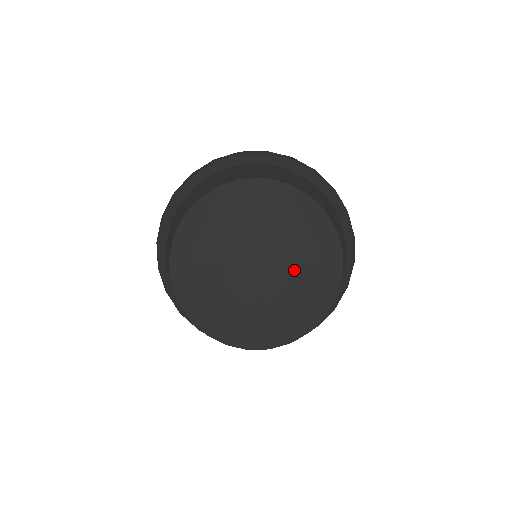
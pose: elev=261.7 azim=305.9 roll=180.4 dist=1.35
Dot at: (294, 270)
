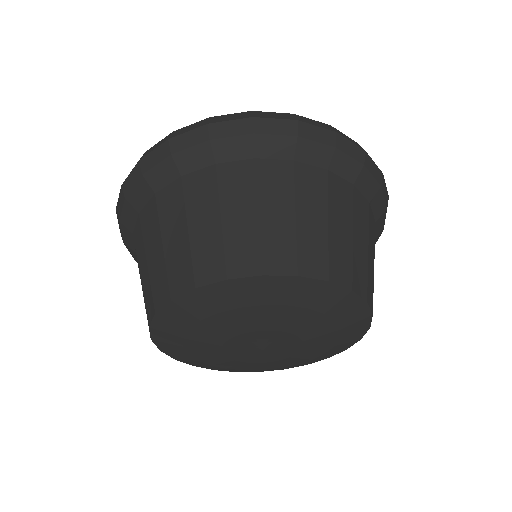
Dot at: (308, 338)
